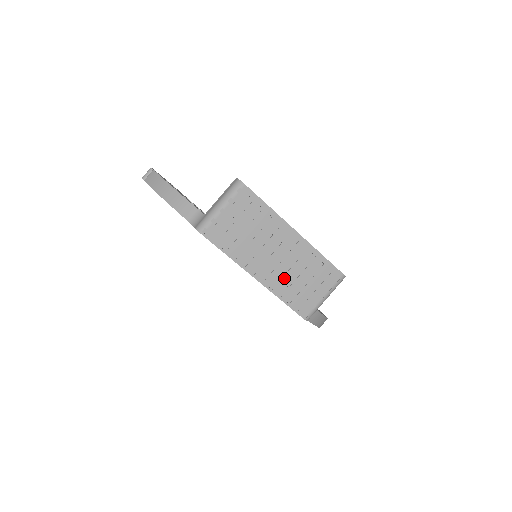
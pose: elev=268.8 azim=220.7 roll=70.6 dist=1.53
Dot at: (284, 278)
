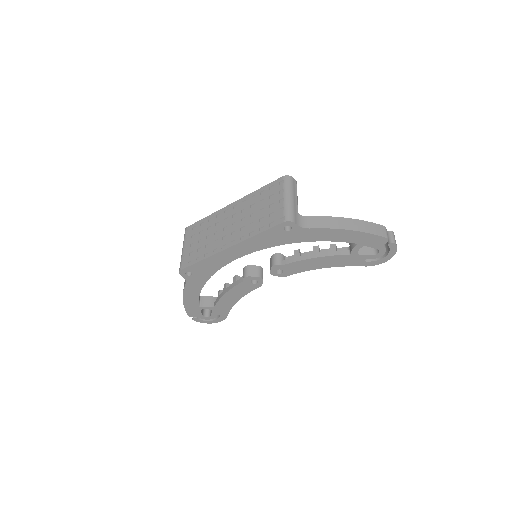
Dot at: (246, 226)
